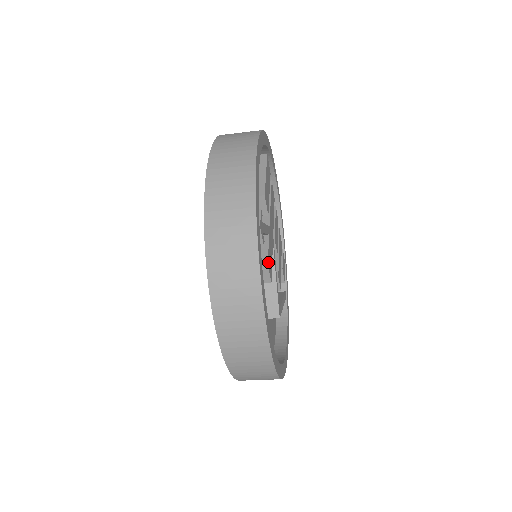
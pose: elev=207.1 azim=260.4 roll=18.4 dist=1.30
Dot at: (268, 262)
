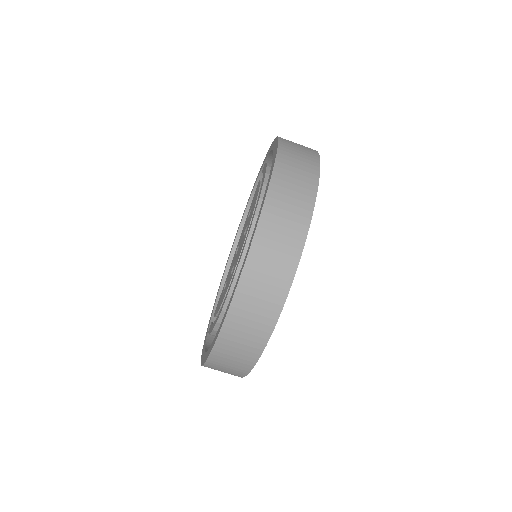
Dot at: occluded
